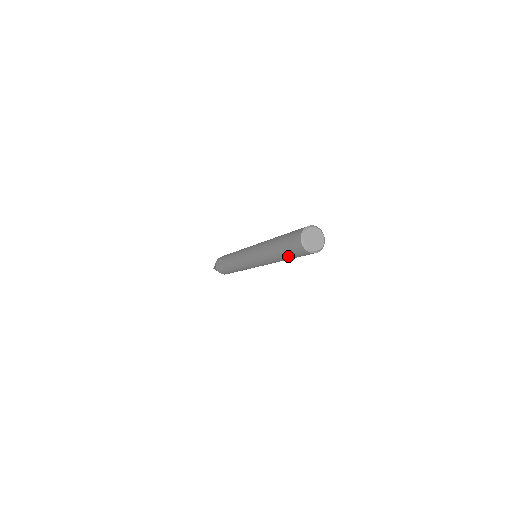
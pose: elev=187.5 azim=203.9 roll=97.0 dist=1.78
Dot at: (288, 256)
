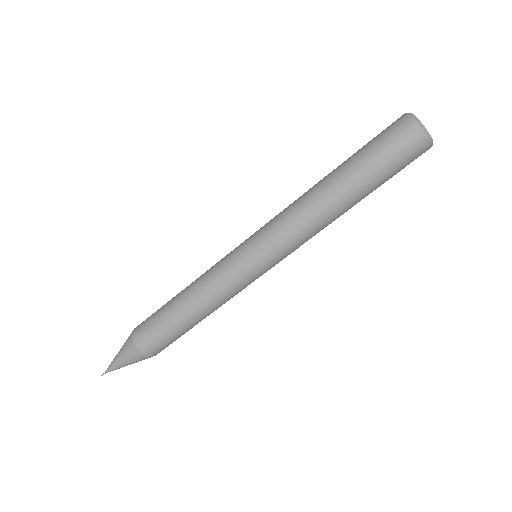
Dot at: (357, 158)
